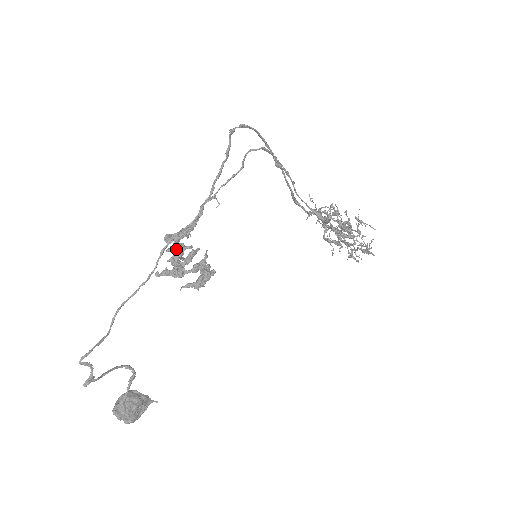
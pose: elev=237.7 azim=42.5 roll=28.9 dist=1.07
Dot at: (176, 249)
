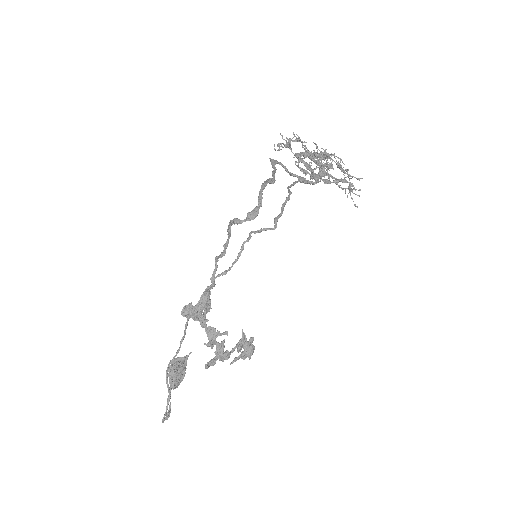
Dot at: (212, 338)
